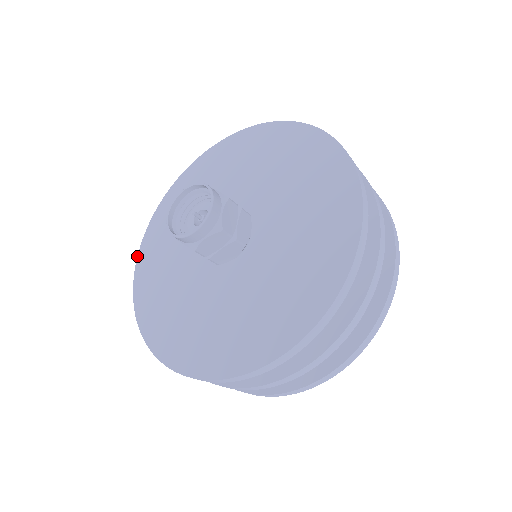
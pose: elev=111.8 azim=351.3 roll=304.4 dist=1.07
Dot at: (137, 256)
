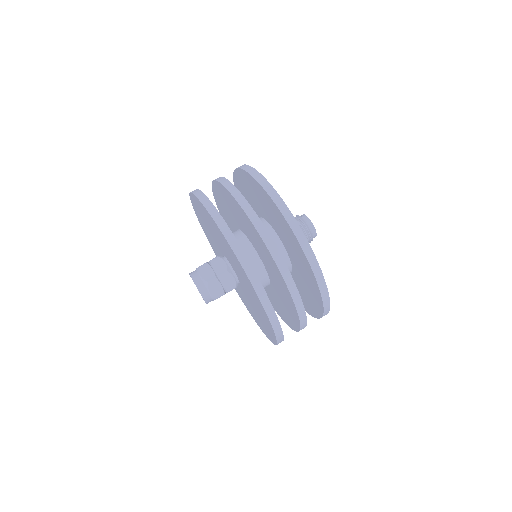
Dot at: occluded
